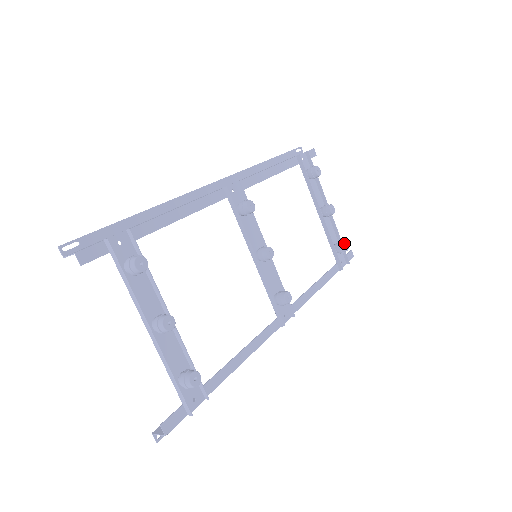
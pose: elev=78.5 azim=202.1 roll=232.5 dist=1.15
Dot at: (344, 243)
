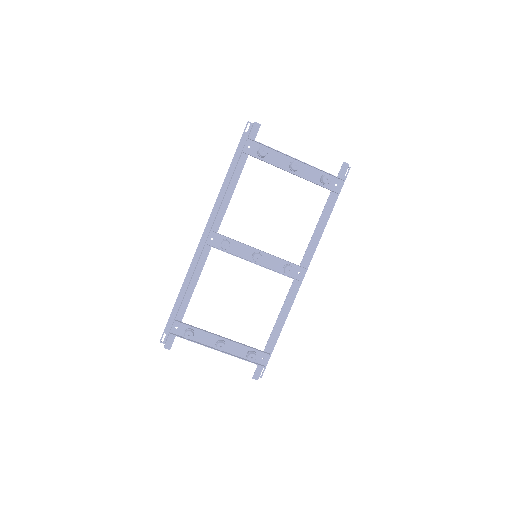
Dot at: (323, 179)
